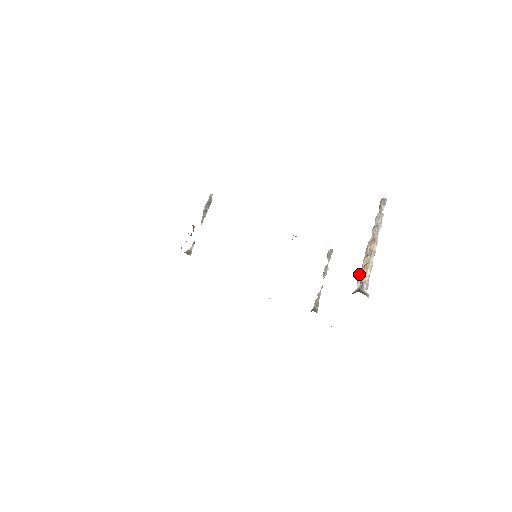
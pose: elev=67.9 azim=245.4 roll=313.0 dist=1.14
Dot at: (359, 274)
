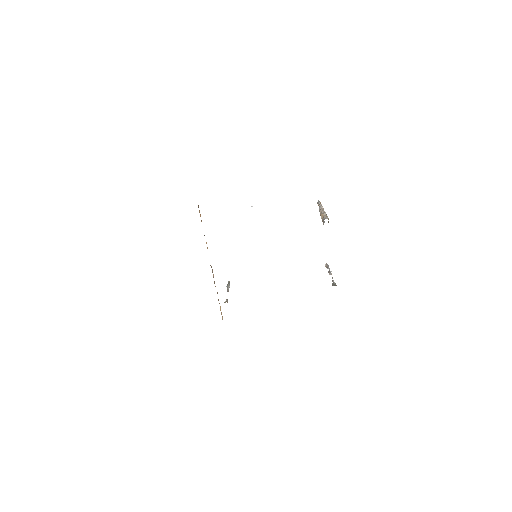
Dot at: occluded
